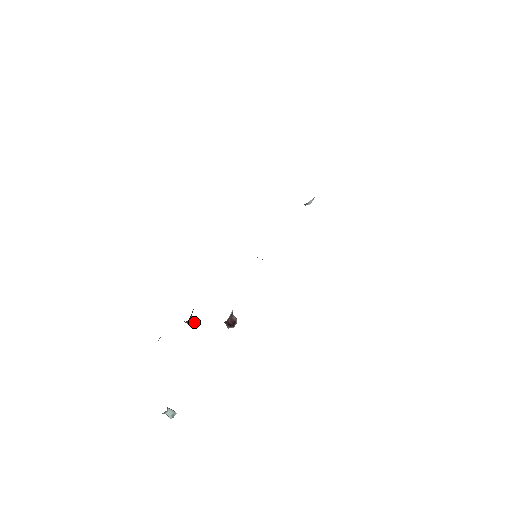
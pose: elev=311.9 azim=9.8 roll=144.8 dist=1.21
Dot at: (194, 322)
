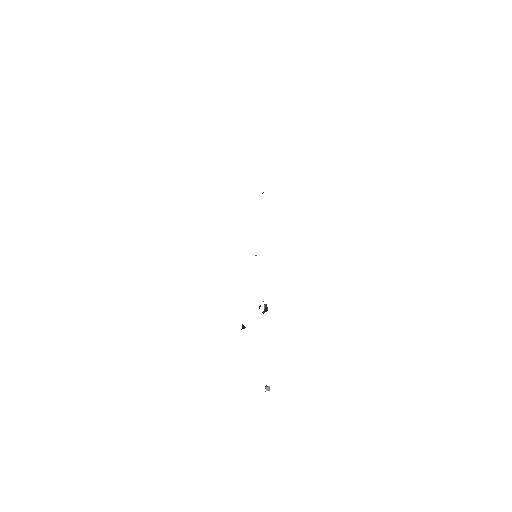
Dot at: (244, 326)
